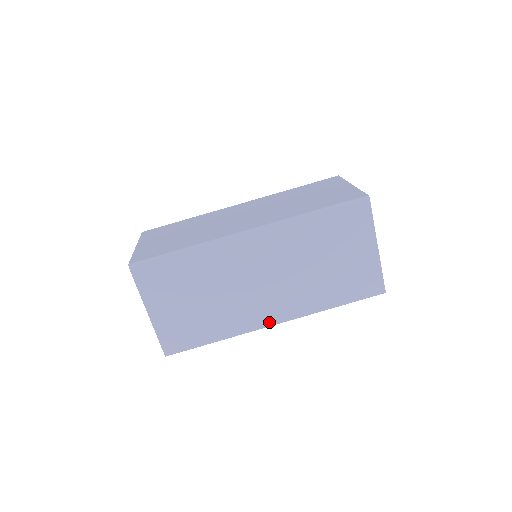
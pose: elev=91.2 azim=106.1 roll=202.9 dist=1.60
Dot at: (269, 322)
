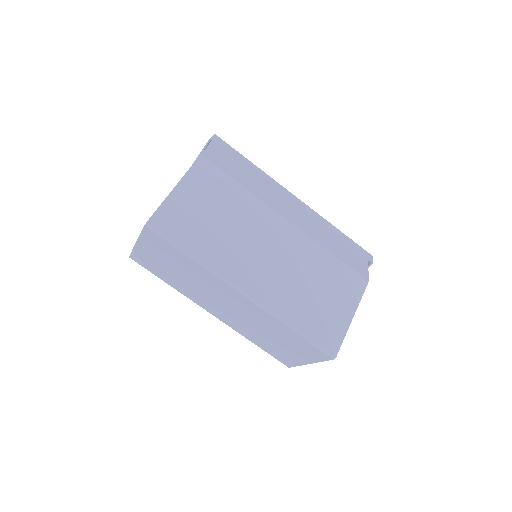
Dot at: (209, 311)
